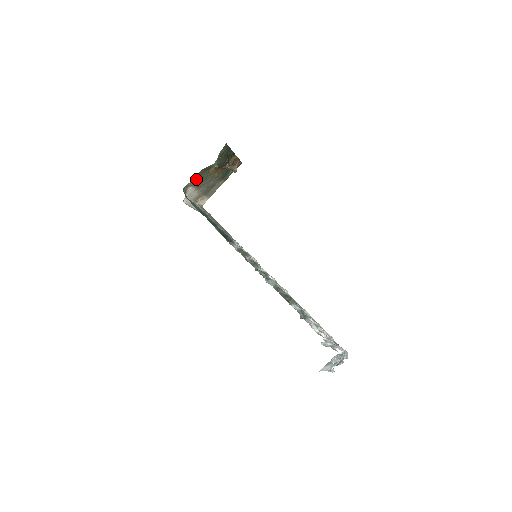
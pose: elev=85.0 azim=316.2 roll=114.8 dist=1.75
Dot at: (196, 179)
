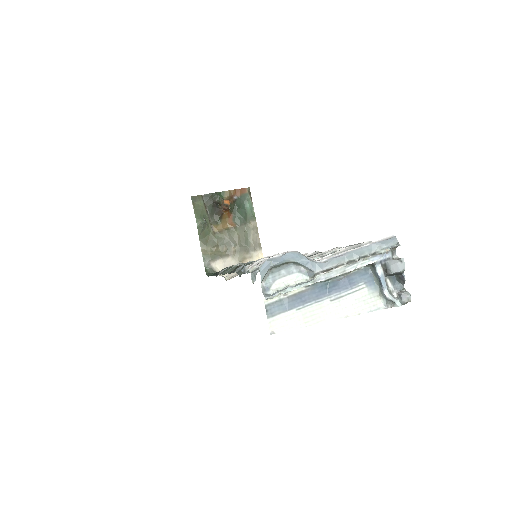
Dot at: (208, 251)
